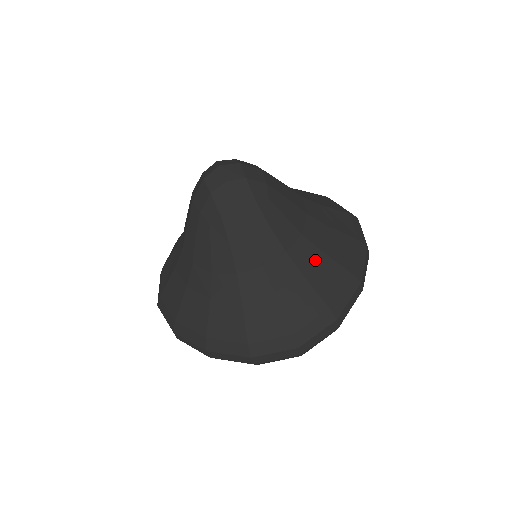
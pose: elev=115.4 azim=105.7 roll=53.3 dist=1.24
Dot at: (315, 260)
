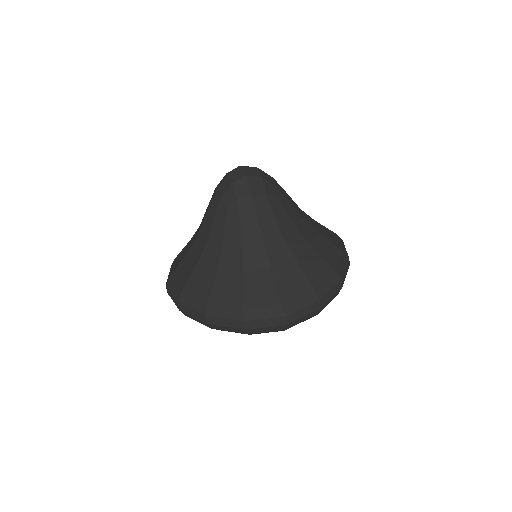
Dot at: (306, 252)
